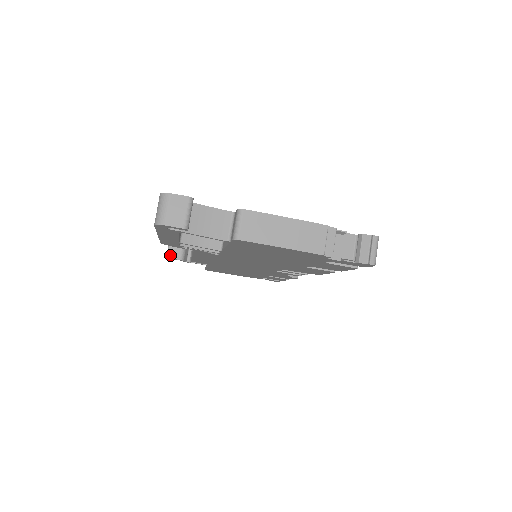
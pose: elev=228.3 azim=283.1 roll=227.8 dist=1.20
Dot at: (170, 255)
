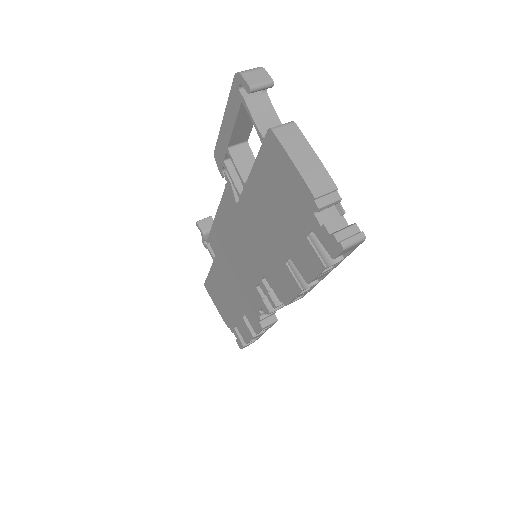
Dot at: (200, 223)
